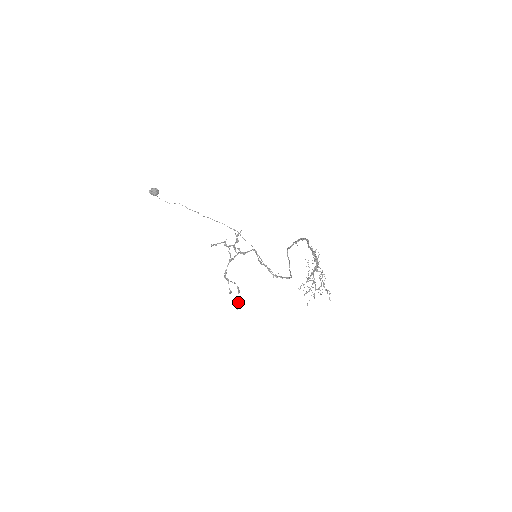
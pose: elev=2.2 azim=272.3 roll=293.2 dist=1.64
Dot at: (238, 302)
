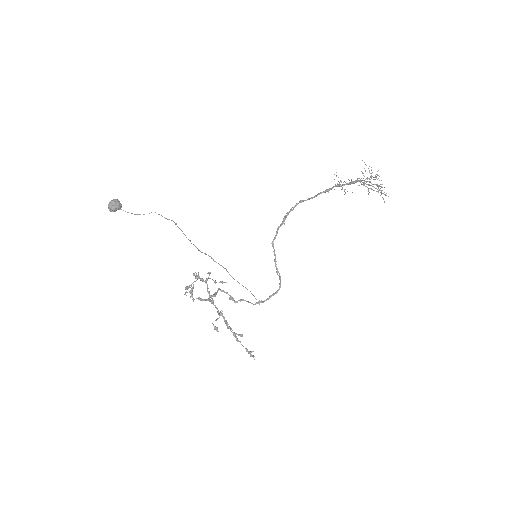
Dot at: (248, 351)
